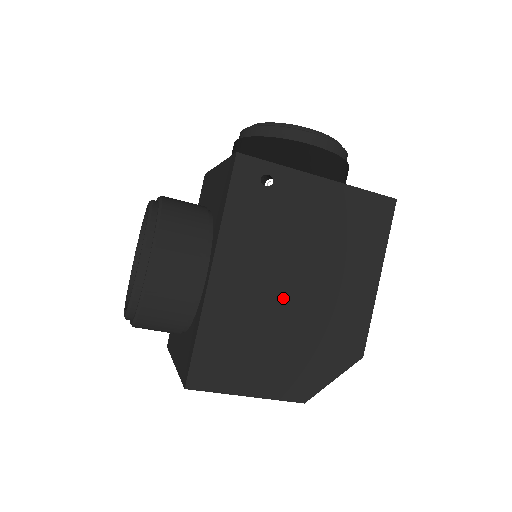
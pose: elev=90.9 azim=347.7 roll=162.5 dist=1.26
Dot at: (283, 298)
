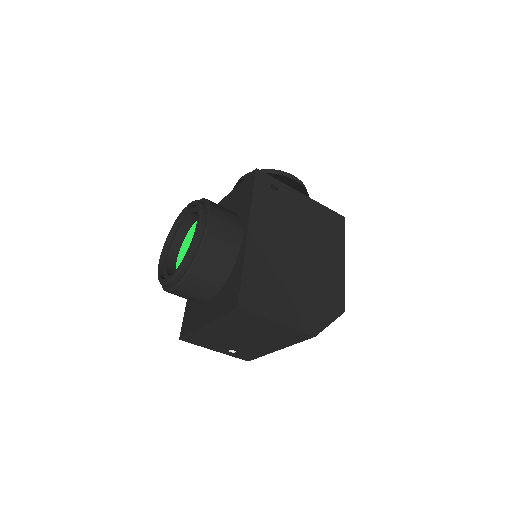
Dot at: (292, 260)
